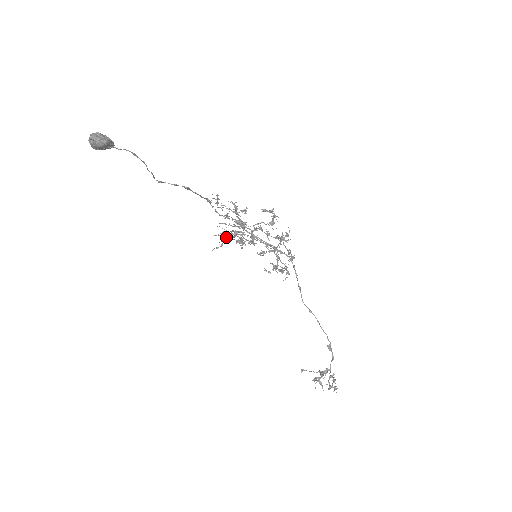
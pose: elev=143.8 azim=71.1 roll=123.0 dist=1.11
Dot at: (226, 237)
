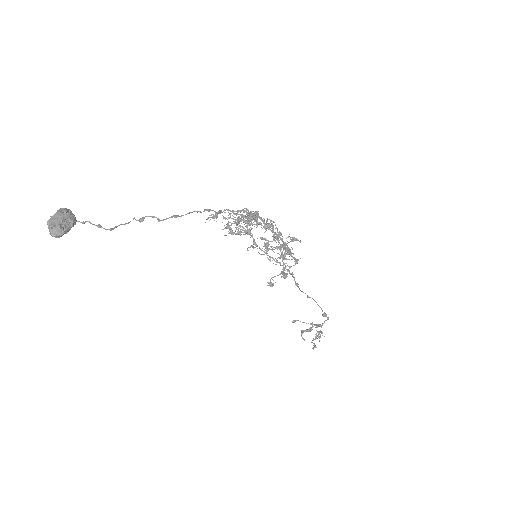
Dot at: (230, 231)
